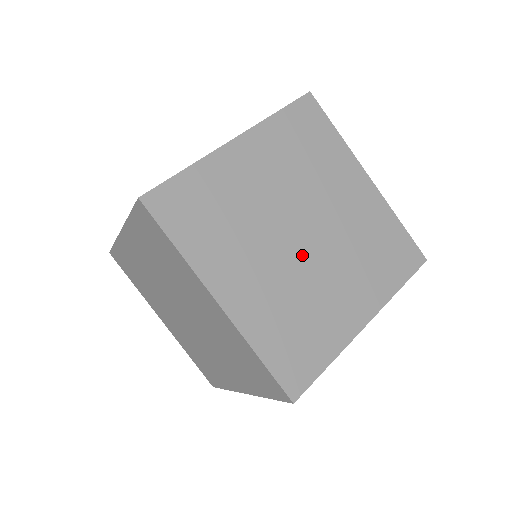
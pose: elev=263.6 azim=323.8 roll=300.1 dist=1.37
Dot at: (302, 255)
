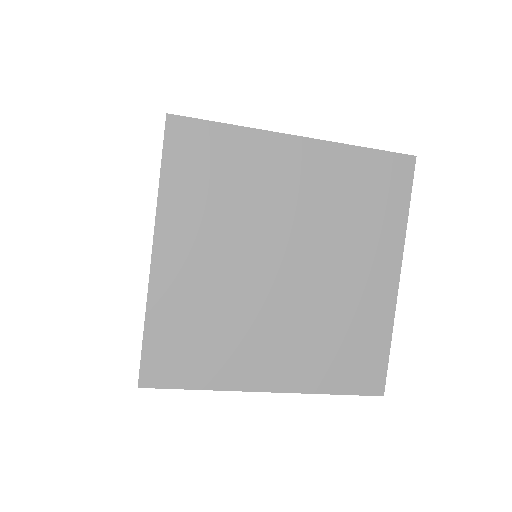
Dot at: (299, 285)
